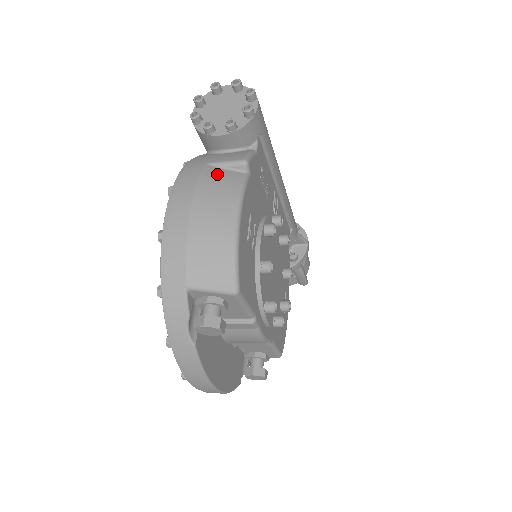
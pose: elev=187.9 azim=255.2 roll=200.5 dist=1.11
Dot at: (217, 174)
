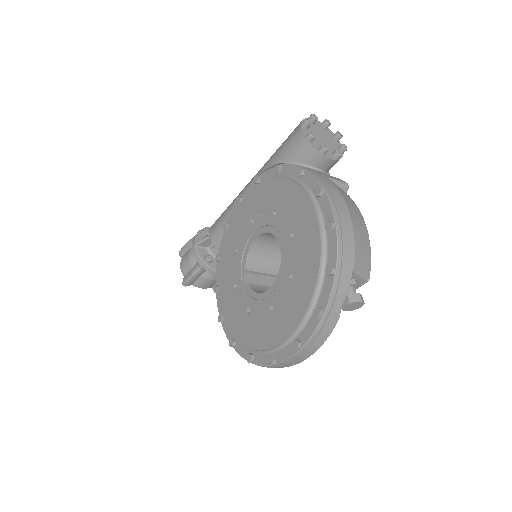
Dot at: occluded
